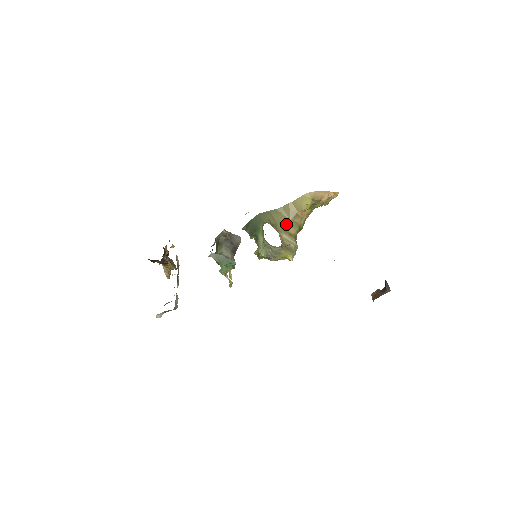
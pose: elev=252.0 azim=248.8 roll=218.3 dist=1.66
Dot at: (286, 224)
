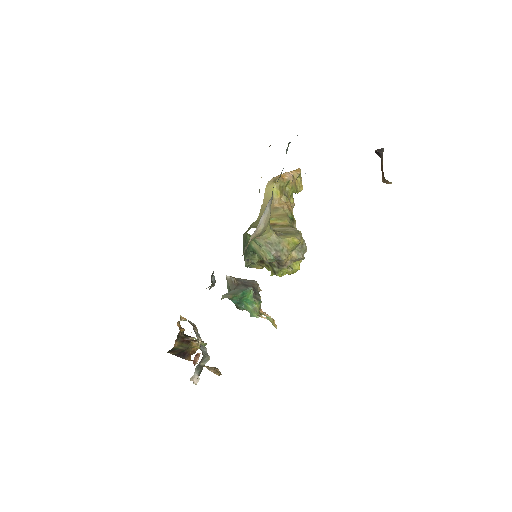
Dot at: (272, 221)
